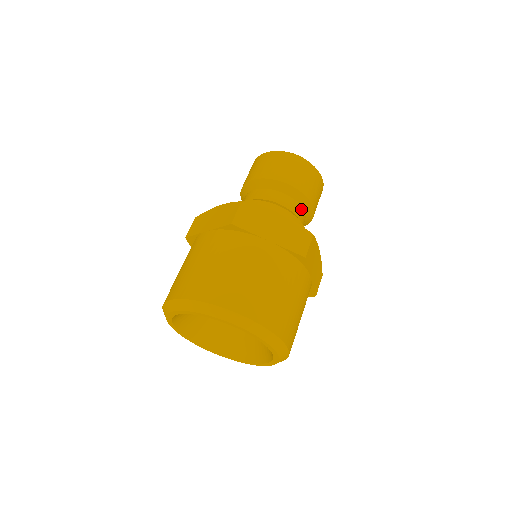
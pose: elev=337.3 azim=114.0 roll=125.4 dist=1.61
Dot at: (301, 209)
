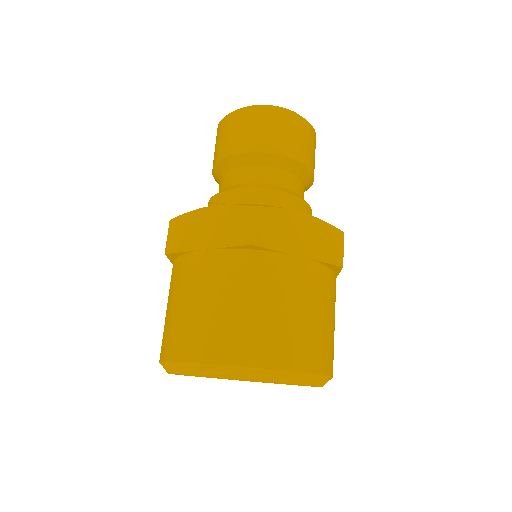
Dot at: (303, 185)
